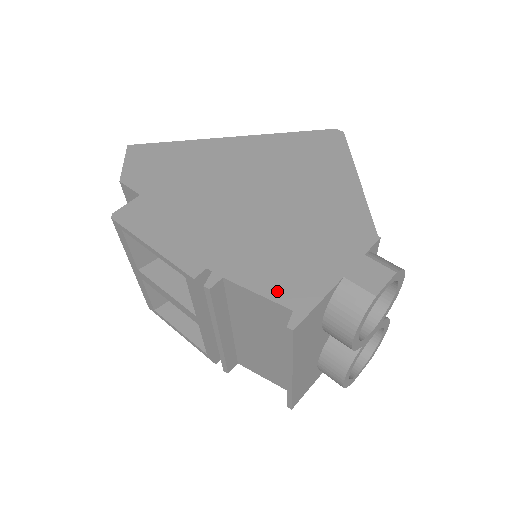
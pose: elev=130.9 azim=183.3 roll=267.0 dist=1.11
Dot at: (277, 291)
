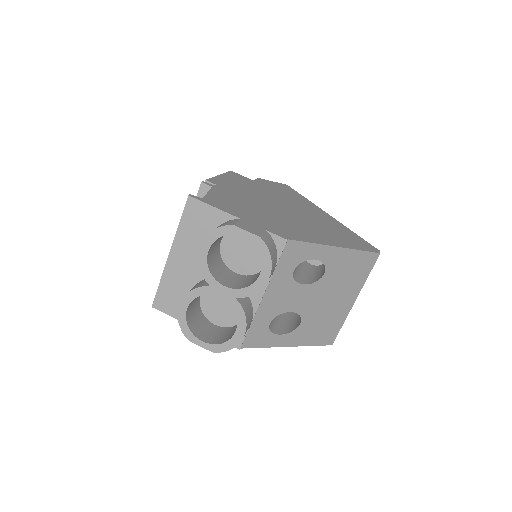
Dot at: (214, 198)
